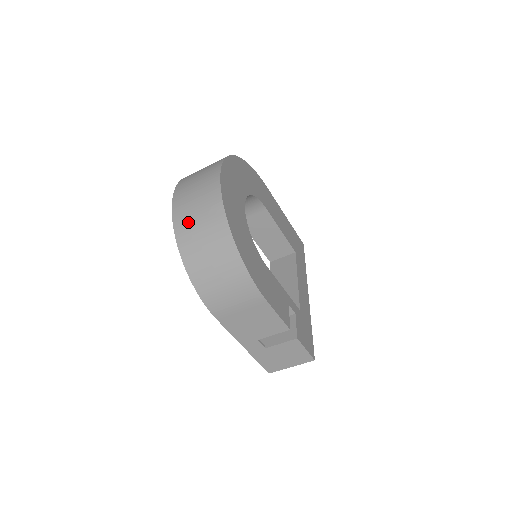
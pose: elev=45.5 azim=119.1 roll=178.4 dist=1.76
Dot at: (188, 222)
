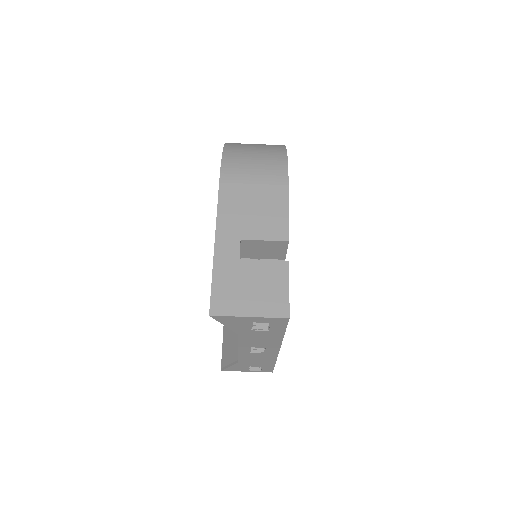
Dot at: occluded
